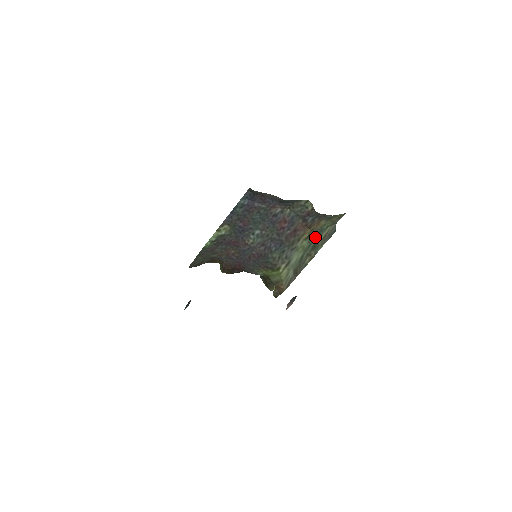
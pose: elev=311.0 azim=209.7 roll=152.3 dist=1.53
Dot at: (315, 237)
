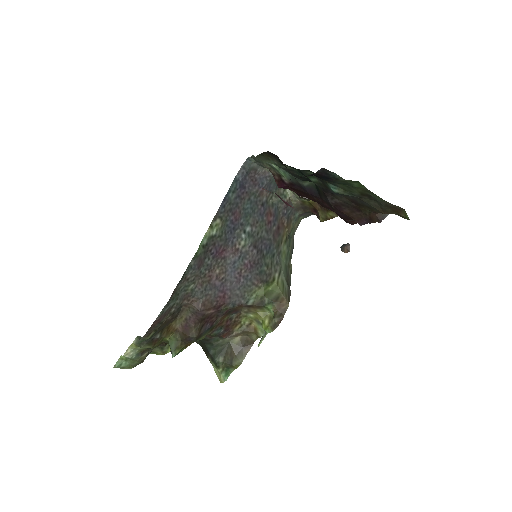
Dot at: (288, 244)
